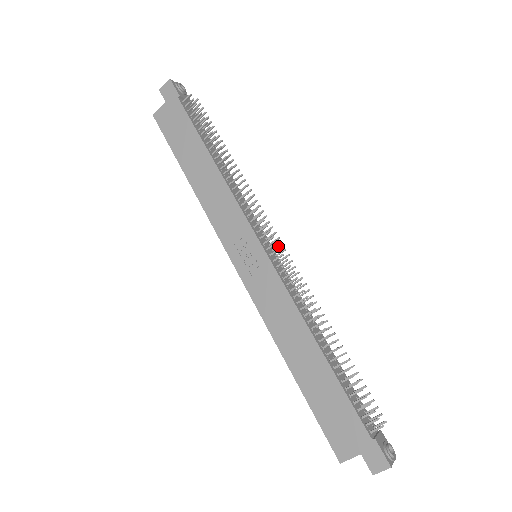
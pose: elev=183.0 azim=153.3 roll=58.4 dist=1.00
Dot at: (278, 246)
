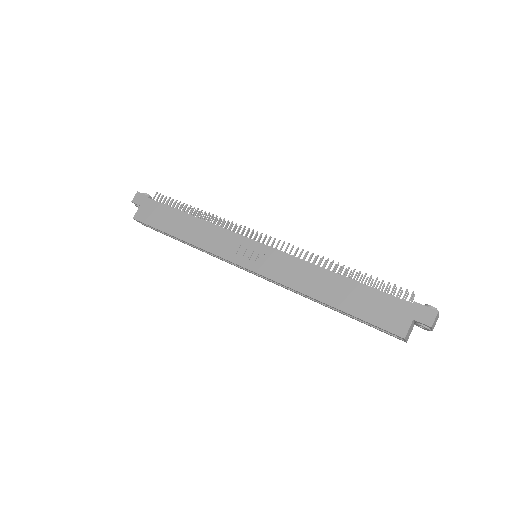
Dot at: occluded
